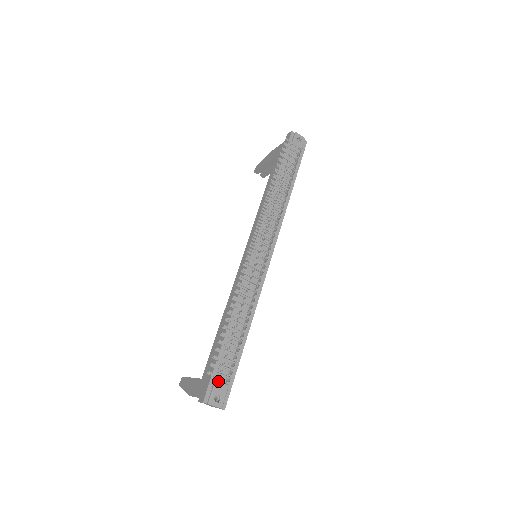
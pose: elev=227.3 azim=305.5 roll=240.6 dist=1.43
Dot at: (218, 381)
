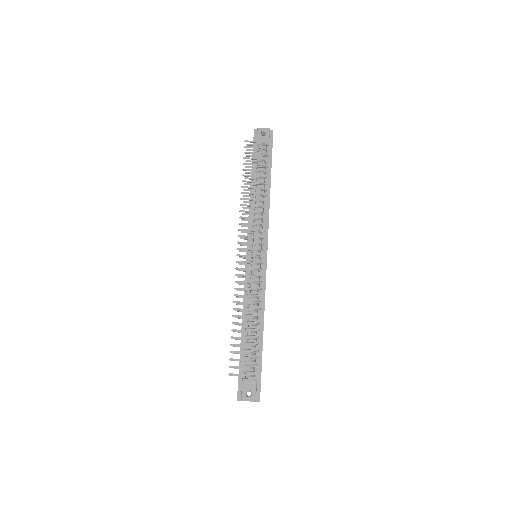
Dot at: (245, 379)
